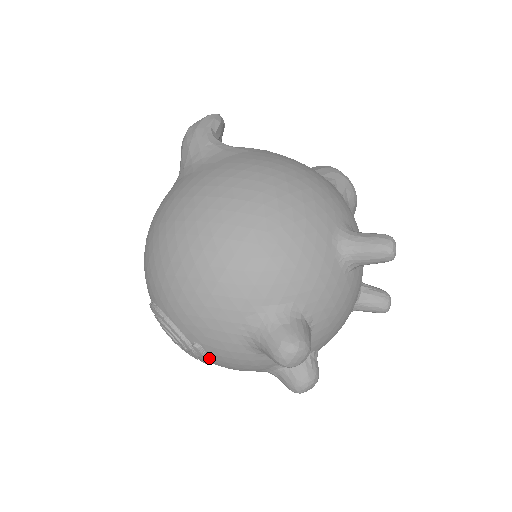
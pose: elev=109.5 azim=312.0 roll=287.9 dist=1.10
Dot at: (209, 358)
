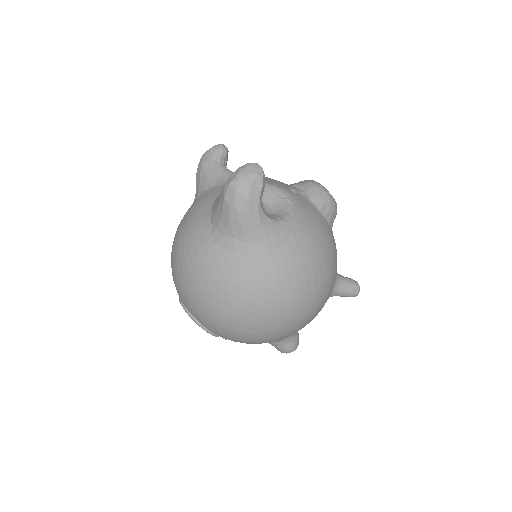
Dot at: occluded
